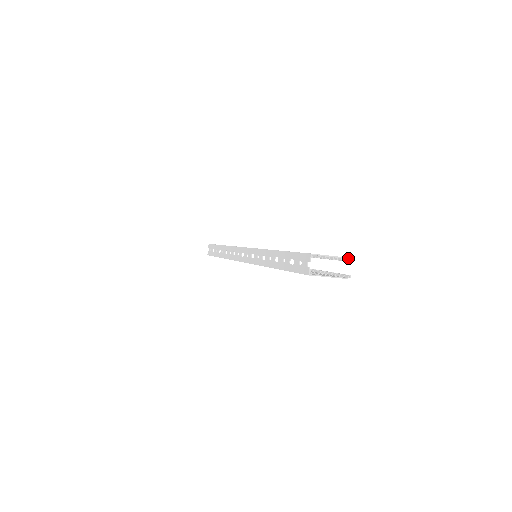
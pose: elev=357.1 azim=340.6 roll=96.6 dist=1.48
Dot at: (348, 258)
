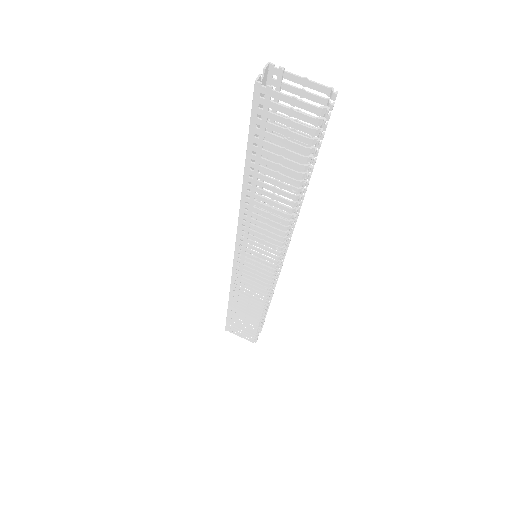
Dot at: (330, 87)
